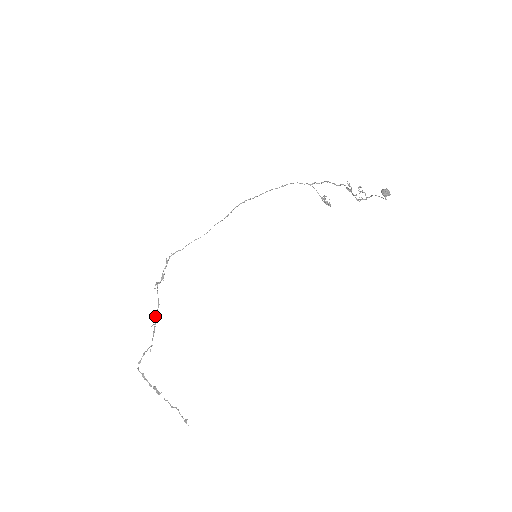
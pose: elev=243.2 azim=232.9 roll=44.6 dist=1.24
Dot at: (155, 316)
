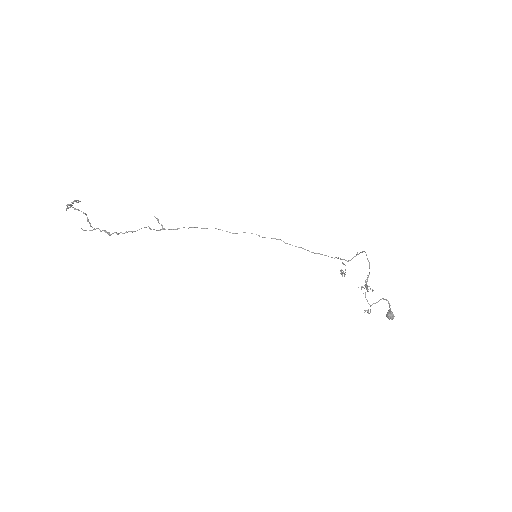
Dot at: (119, 233)
